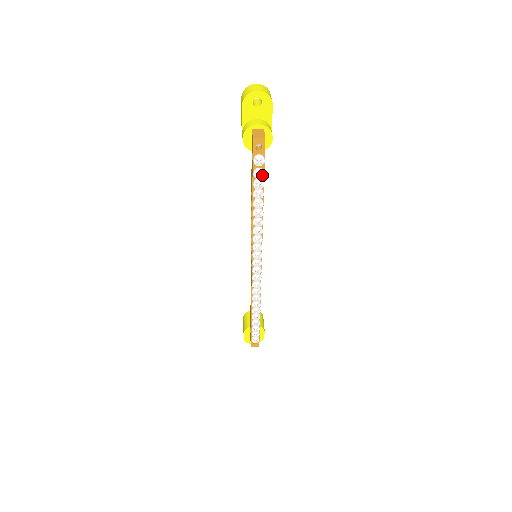
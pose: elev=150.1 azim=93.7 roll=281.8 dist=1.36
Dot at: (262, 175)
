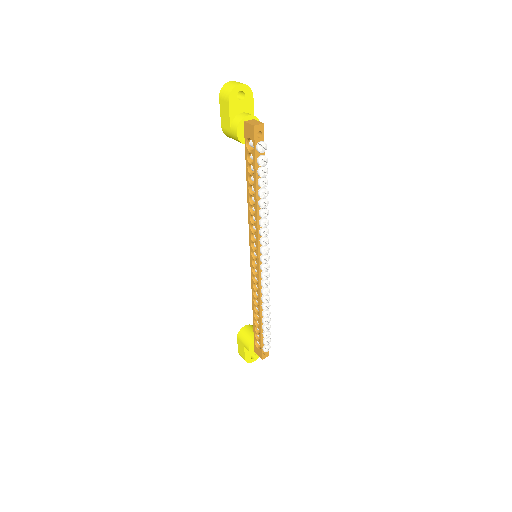
Dot at: (266, 161)
